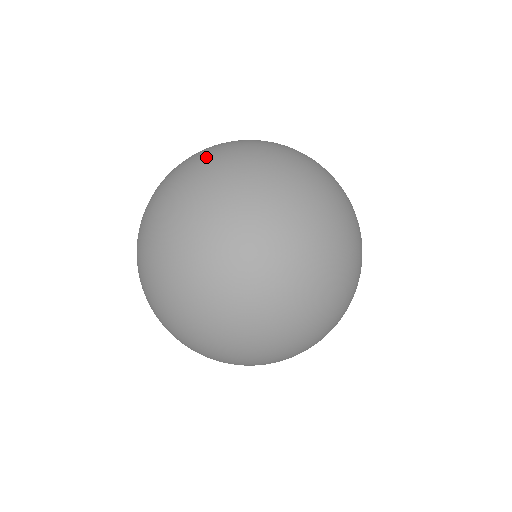
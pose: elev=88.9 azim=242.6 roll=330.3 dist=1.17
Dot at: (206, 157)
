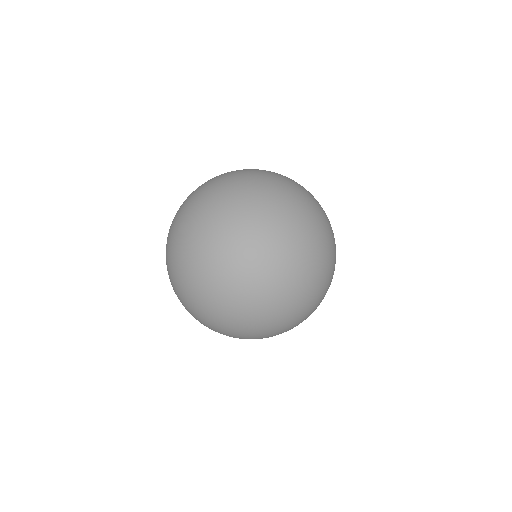
Dot at: occluded
